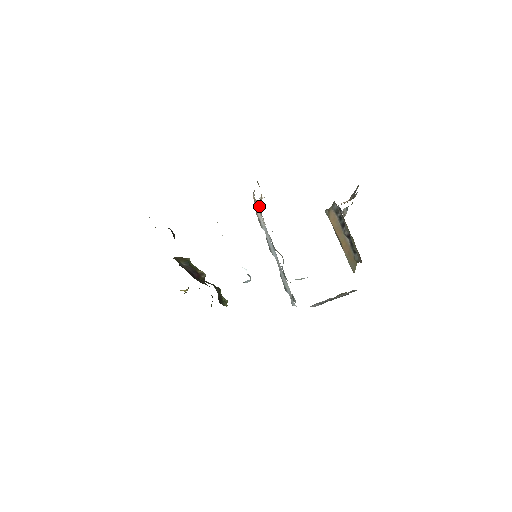
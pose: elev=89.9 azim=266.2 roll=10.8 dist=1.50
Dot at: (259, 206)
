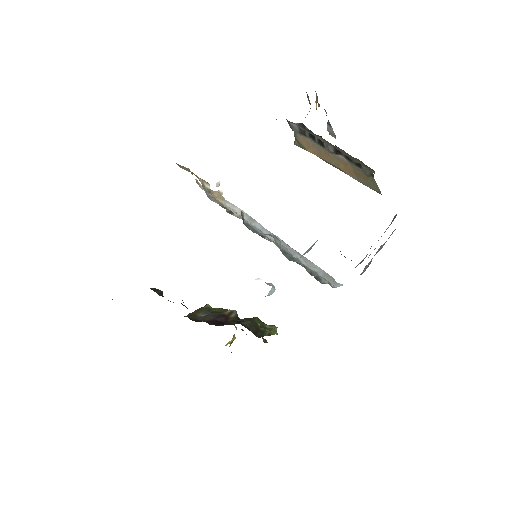
Dot at: (206, 194)
